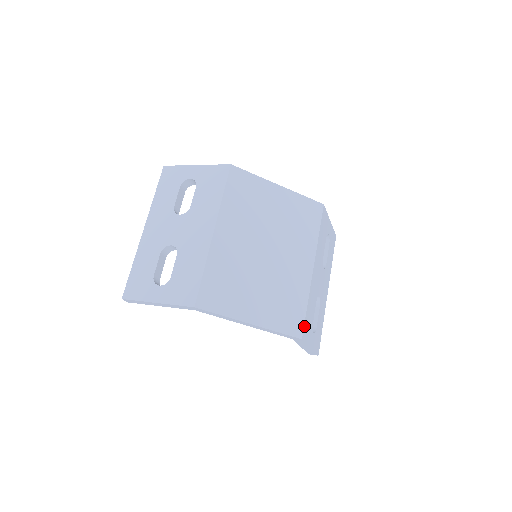
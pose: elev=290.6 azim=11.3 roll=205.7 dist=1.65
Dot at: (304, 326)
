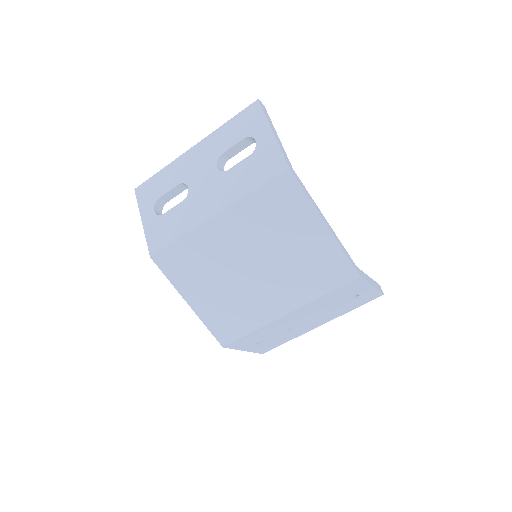
Dot at: (235, 341)
